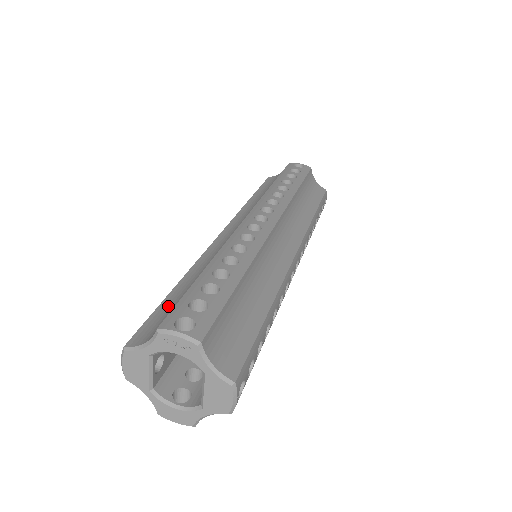
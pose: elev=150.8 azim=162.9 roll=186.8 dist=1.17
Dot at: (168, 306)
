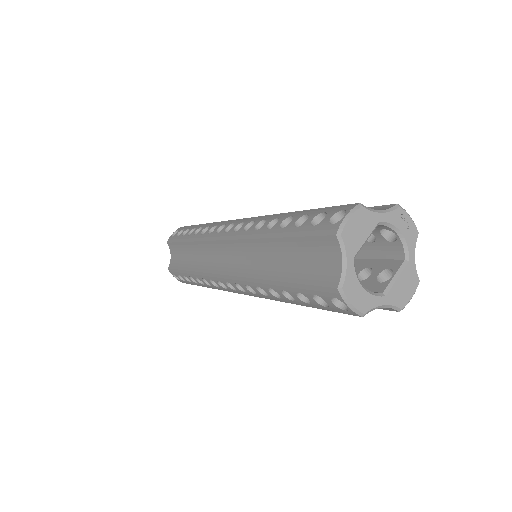
Dot at: occluded
